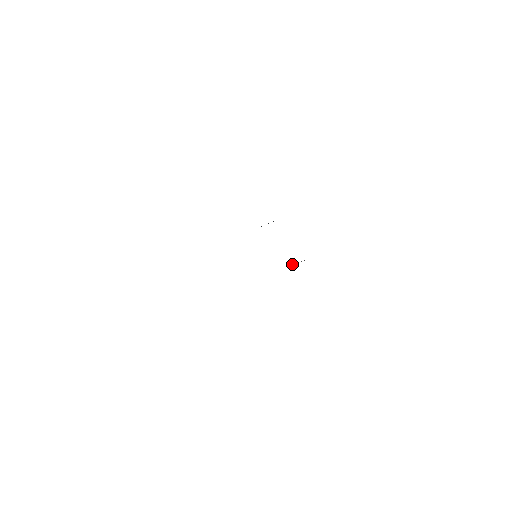
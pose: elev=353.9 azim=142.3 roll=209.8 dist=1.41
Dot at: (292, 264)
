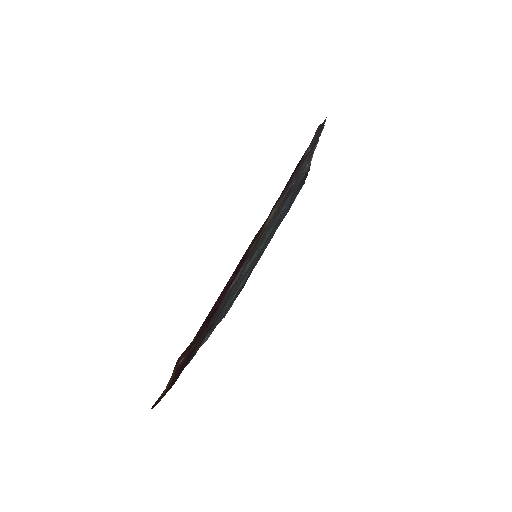
Dot at: (244, 268)
